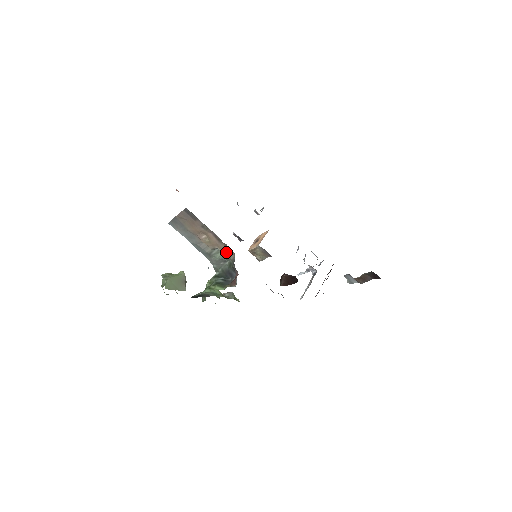
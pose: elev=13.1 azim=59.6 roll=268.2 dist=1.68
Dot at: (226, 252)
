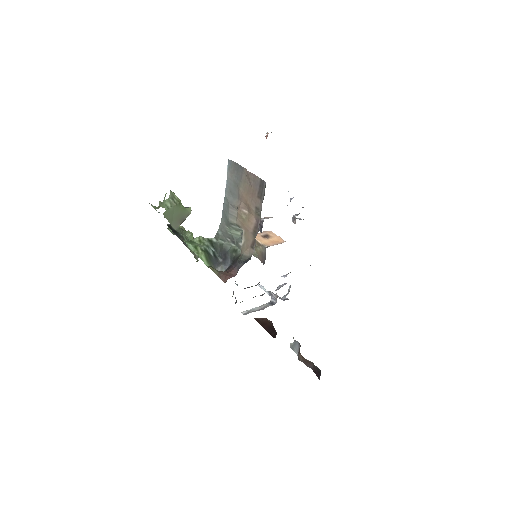
Dot at: (246, 243)
